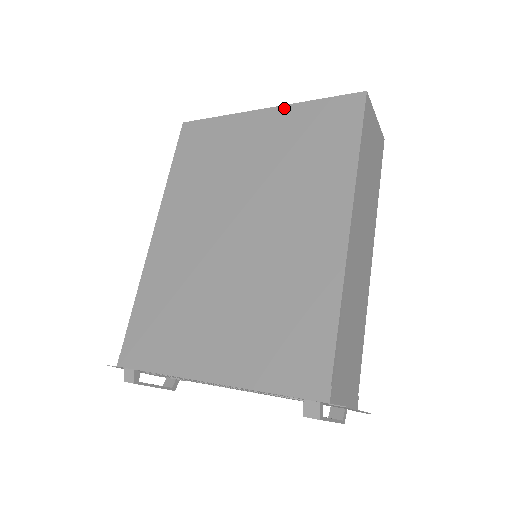
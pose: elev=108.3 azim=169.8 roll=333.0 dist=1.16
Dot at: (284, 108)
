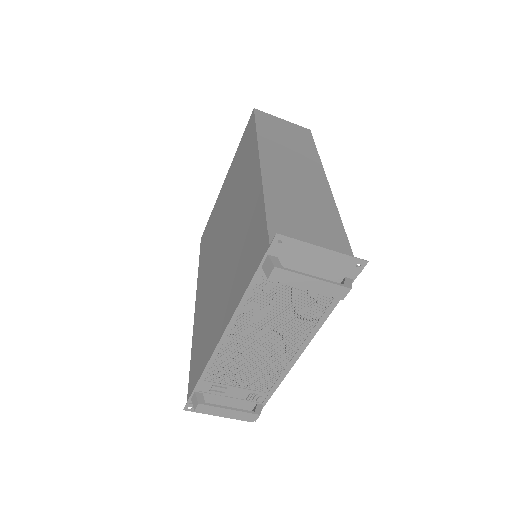
Dot at: (230, 167)
